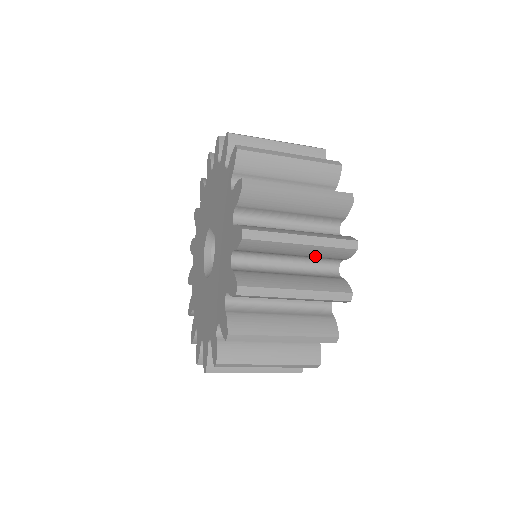
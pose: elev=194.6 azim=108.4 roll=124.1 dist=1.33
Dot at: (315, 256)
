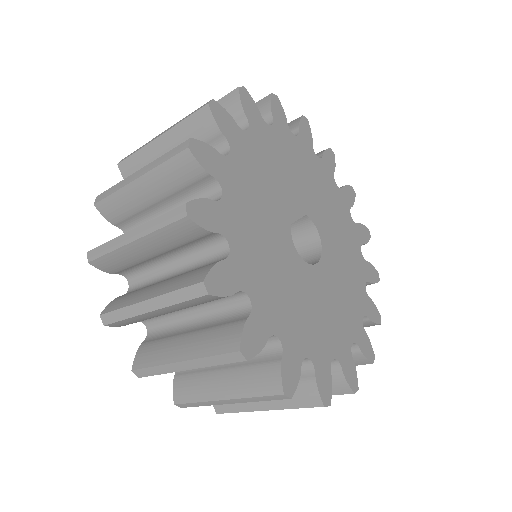
Dot at: (174, 246)
